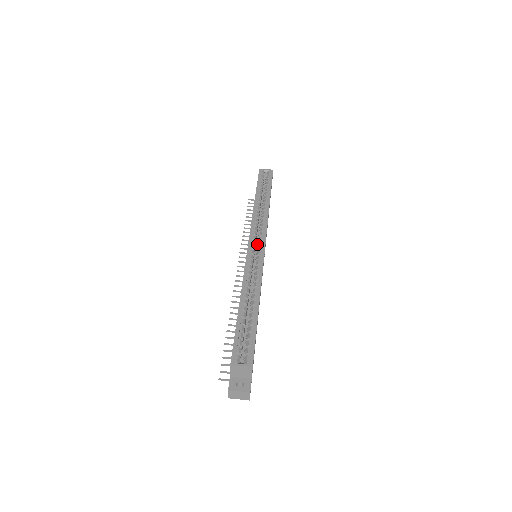
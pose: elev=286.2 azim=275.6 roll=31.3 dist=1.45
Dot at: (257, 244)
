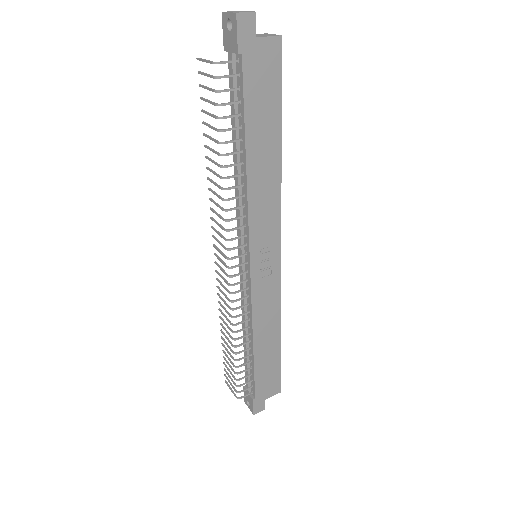
Dot at: occluded
